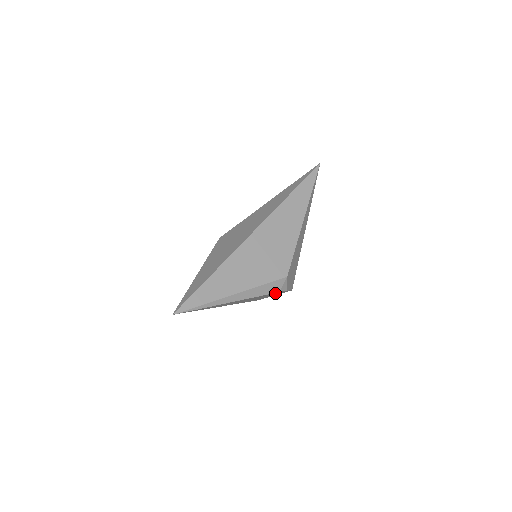
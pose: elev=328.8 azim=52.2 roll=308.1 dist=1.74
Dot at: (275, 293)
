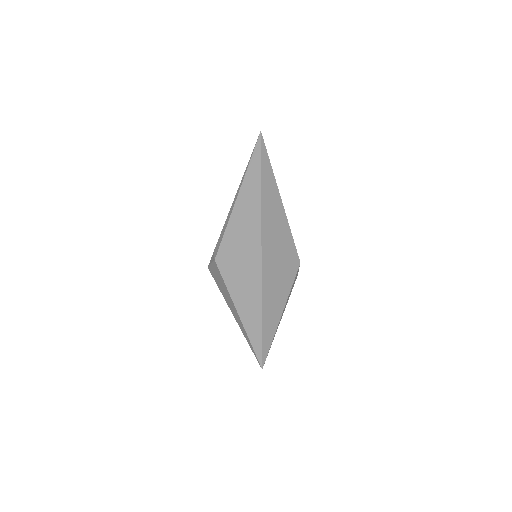
Dot at: occluded
